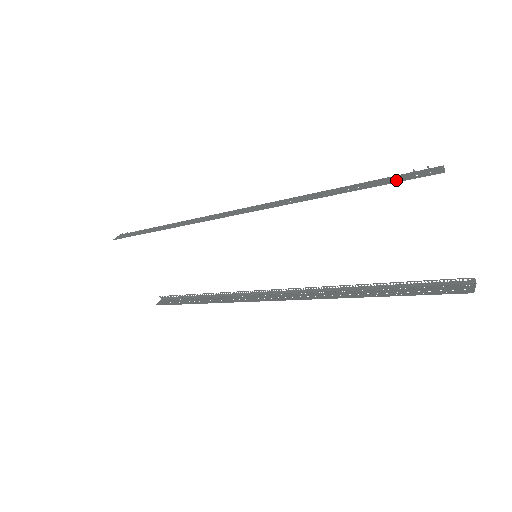
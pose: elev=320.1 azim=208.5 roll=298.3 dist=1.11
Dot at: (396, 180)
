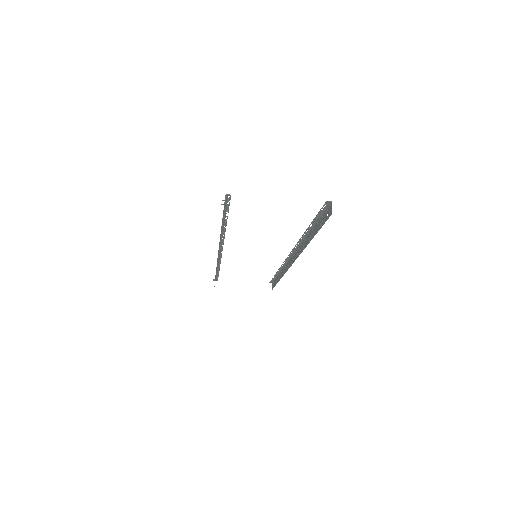
Dot at: (223, 216)
